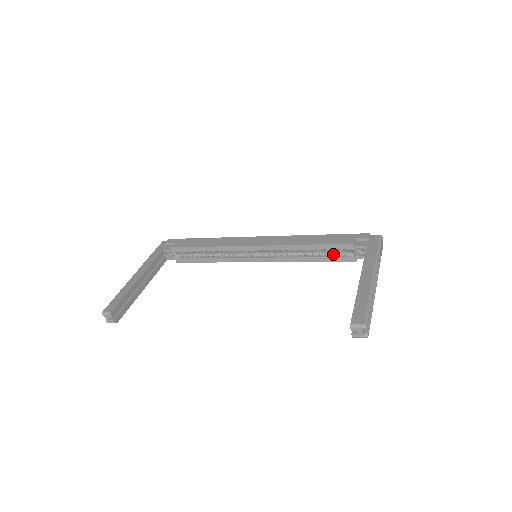
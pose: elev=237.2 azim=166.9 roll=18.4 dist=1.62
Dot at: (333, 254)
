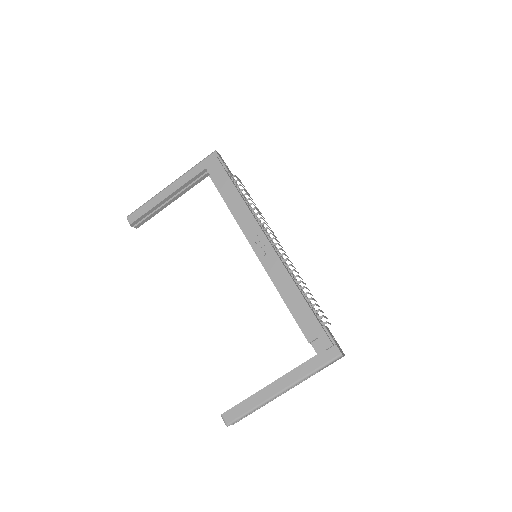
Dot at: occluded
